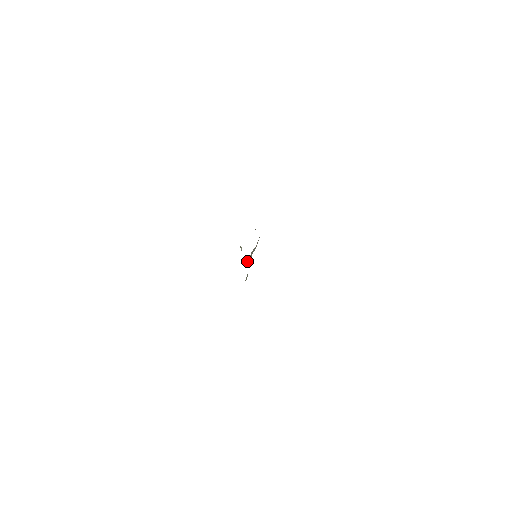
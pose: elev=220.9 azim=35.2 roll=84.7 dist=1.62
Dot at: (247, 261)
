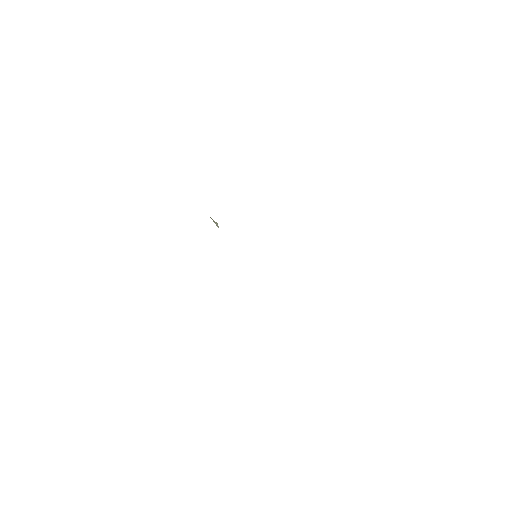
Dot at: occluded
